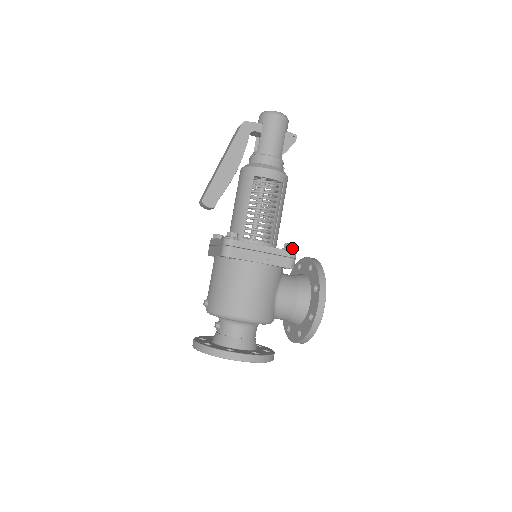
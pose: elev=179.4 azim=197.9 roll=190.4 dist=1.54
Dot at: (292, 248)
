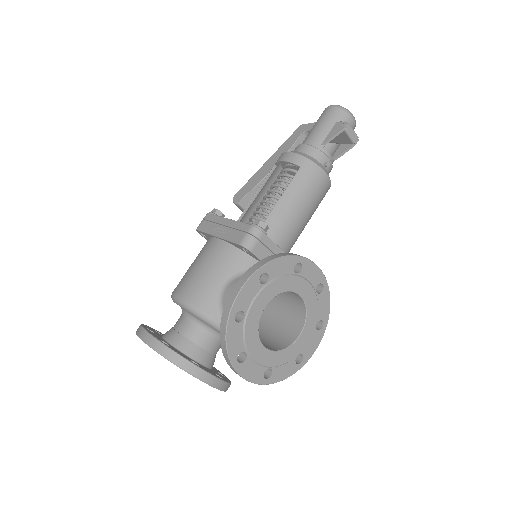
Dot at: (257, 224)
